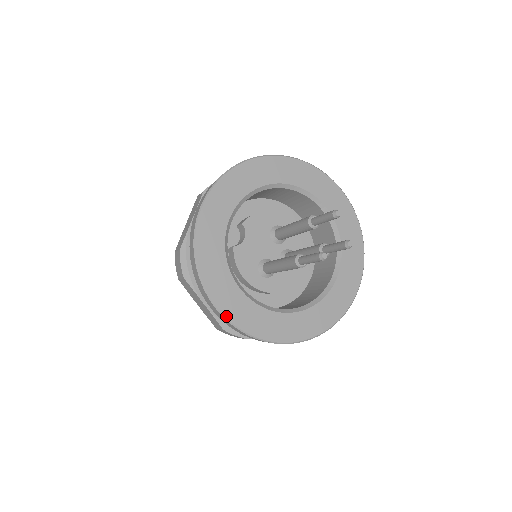
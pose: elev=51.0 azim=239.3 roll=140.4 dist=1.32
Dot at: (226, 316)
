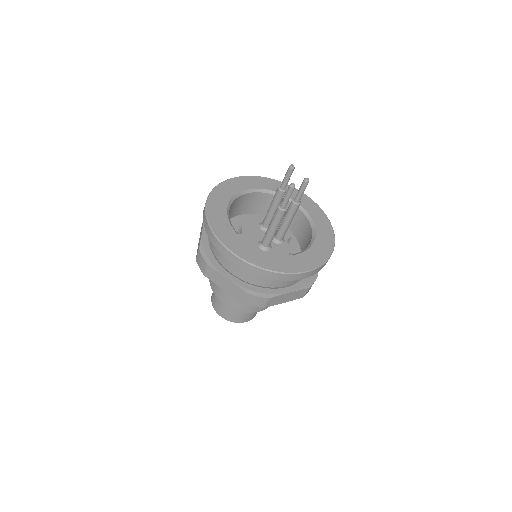
Dot at: (245, 259)
